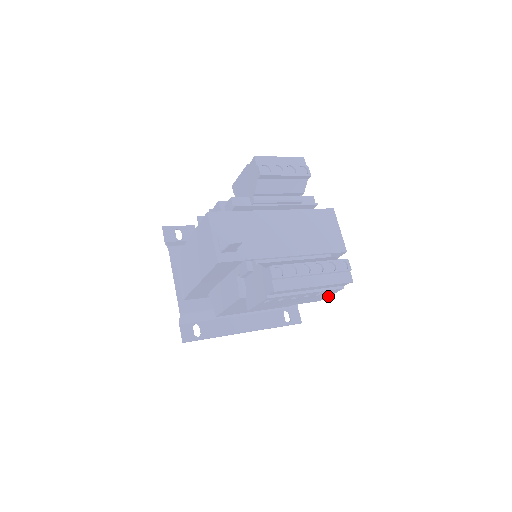
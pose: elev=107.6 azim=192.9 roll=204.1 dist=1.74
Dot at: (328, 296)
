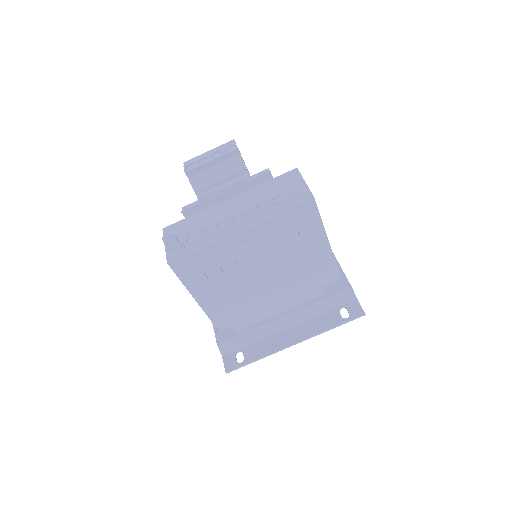
Dot at: (298, 249)
